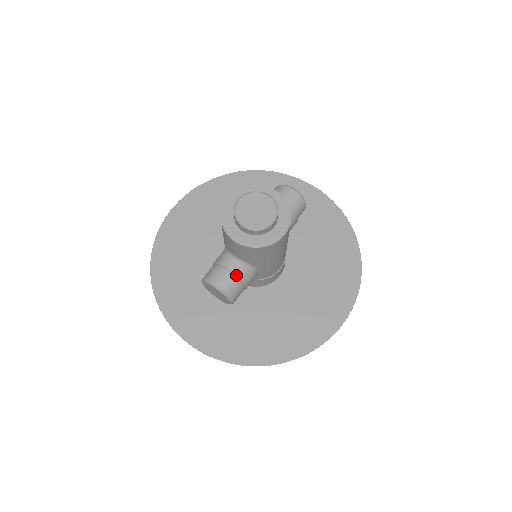
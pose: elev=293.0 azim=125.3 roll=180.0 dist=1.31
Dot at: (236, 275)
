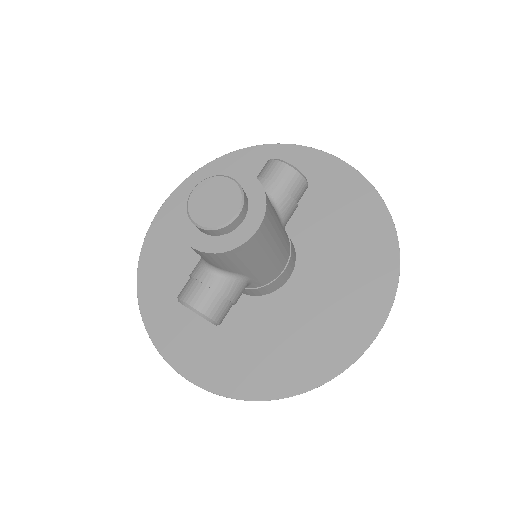
Dot at: (213, 289)
